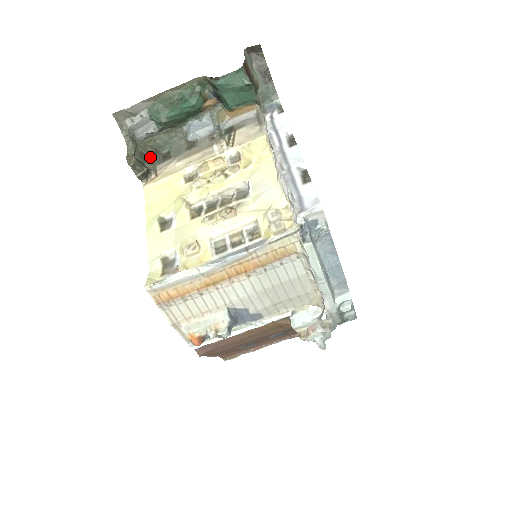
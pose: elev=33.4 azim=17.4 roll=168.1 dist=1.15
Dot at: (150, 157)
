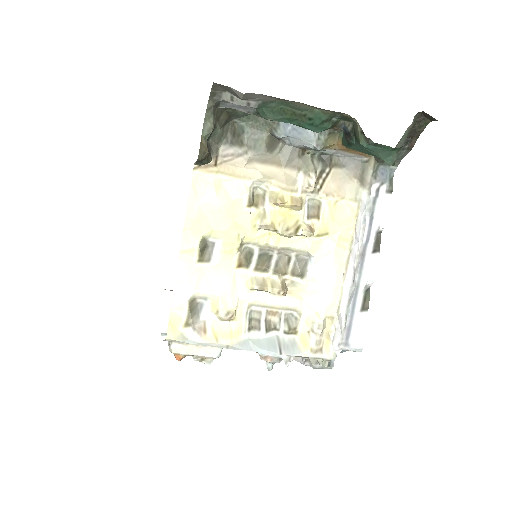
Dot at: (218, 128)
